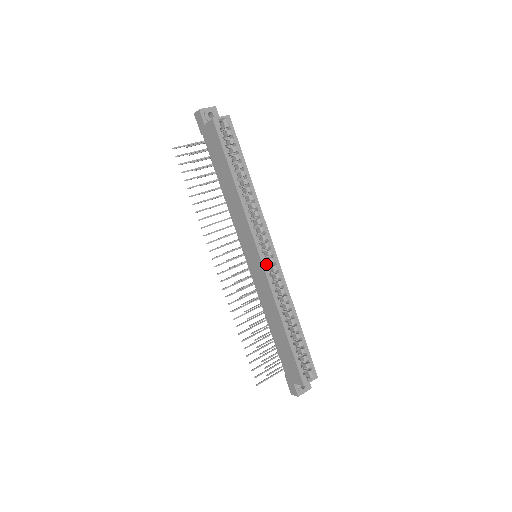
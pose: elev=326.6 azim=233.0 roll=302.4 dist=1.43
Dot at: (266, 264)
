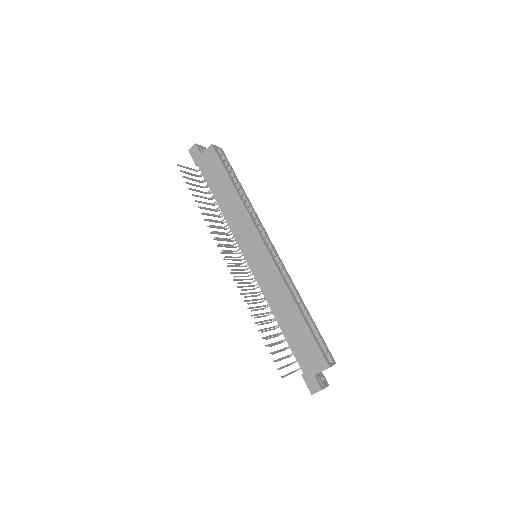
Dot at: (271, 254)
